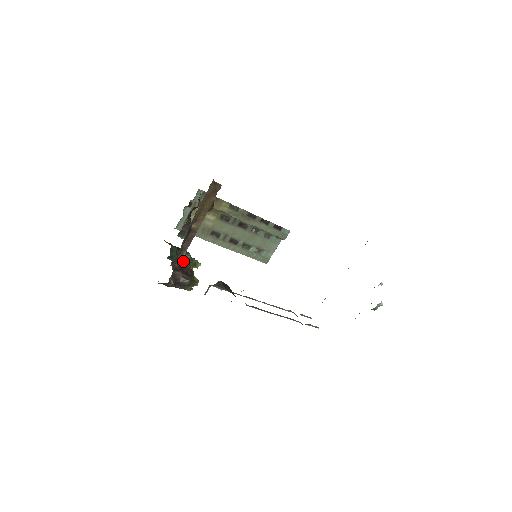
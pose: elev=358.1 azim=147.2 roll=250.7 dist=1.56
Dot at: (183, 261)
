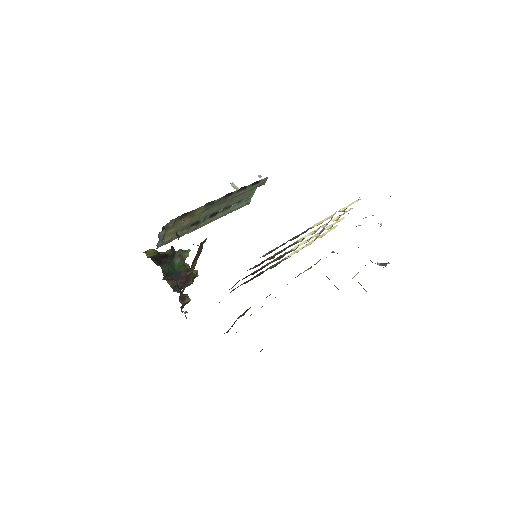
Dot at: (176, 268)
